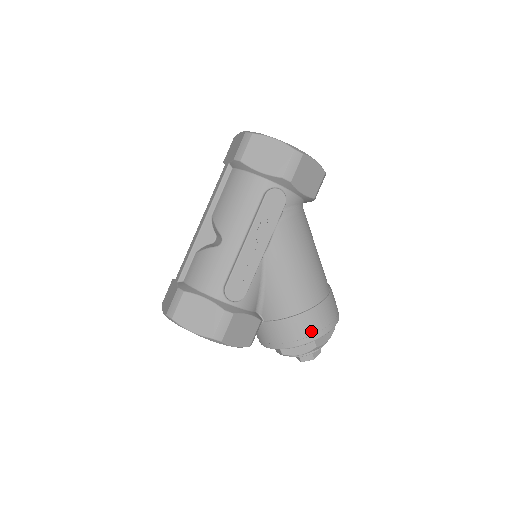
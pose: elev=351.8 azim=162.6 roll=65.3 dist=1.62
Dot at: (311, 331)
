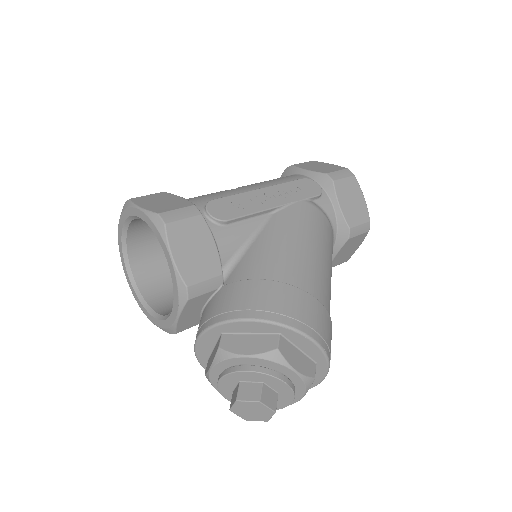
Dot at: (283, 309)
